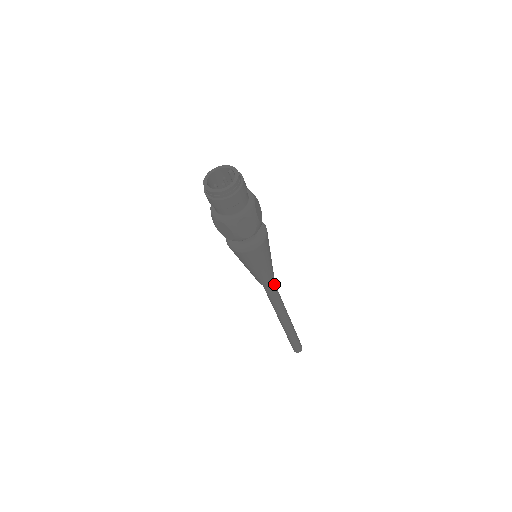
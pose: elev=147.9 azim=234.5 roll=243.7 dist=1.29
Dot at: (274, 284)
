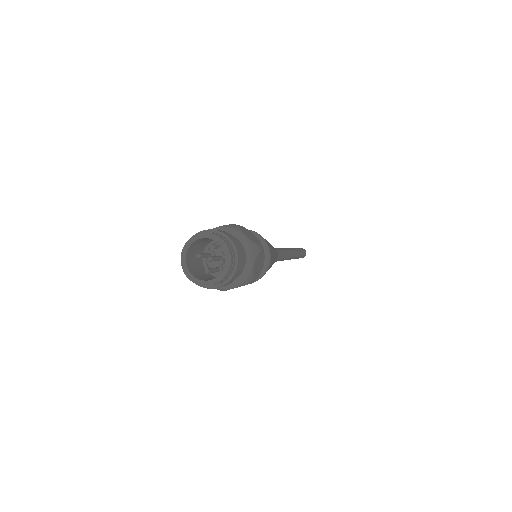
Dot at: occluded
